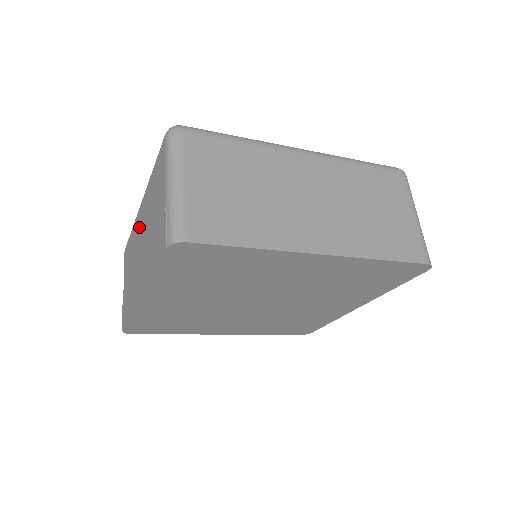
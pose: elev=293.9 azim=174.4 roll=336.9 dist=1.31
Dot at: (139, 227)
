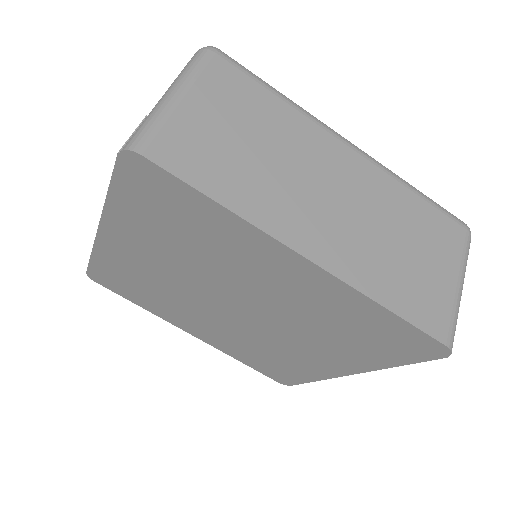
Dot at: occluded
